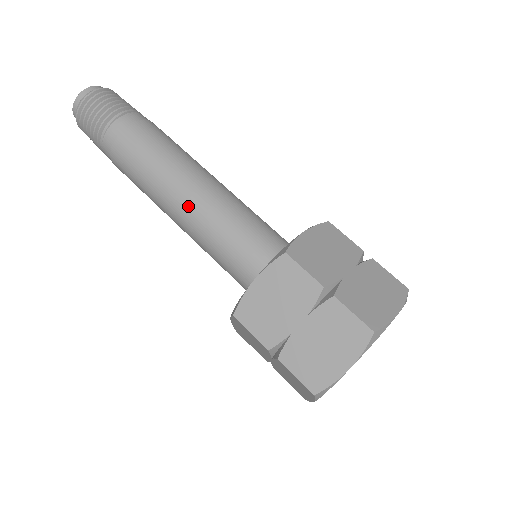
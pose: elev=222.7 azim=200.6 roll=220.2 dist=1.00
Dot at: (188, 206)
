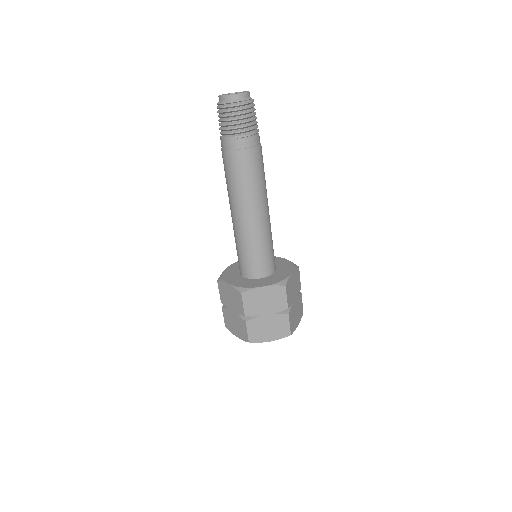
Dot at: (252, 219)
